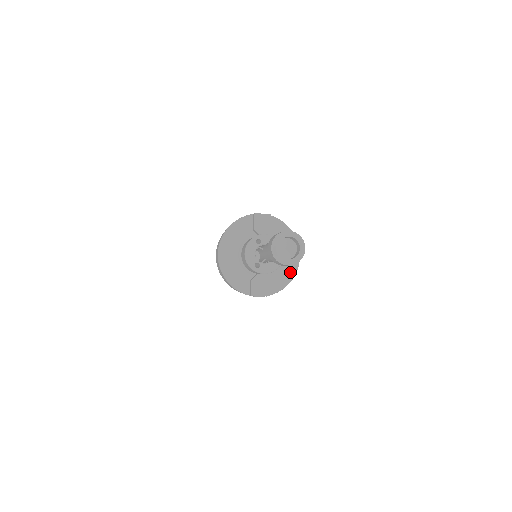
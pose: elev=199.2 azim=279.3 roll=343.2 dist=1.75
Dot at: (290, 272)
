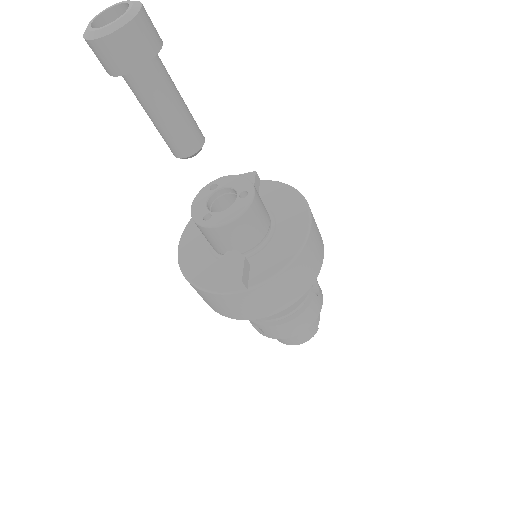
Dot at: (293, 244)
